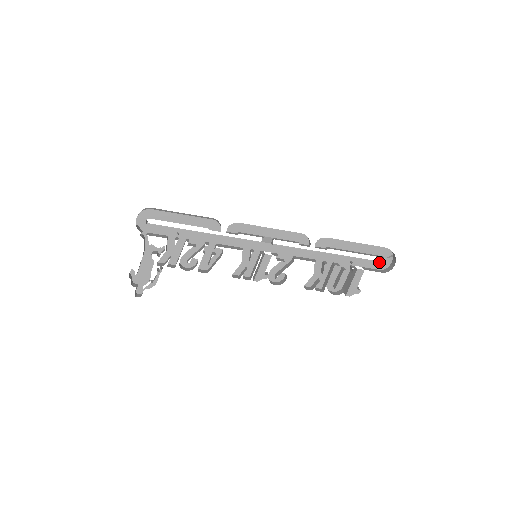
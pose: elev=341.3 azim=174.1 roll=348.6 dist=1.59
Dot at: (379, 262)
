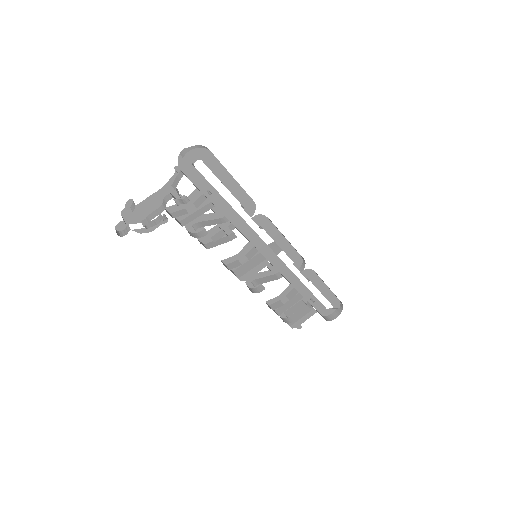
Dot at: (326, 309)
